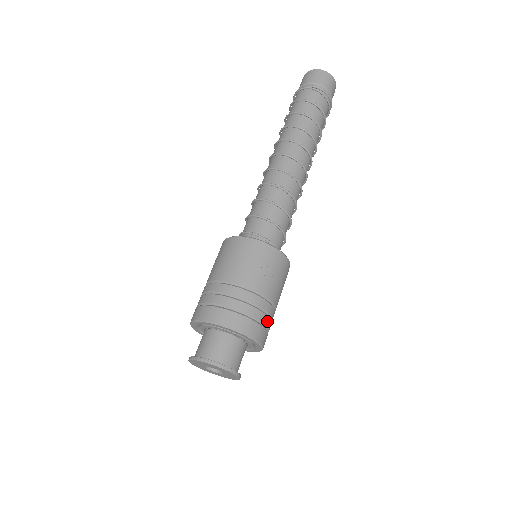
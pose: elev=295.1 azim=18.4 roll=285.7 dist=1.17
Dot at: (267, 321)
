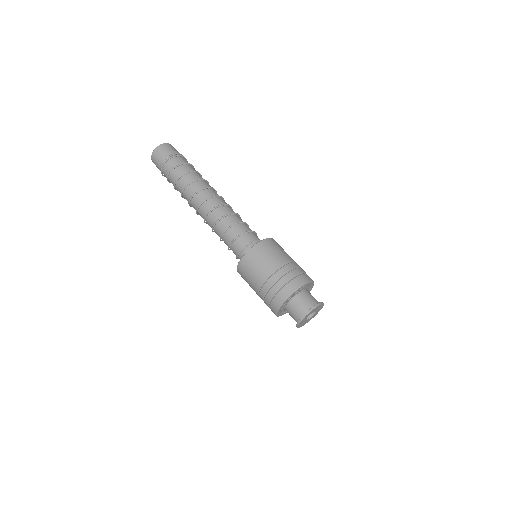
Dot at: (303, 270)
